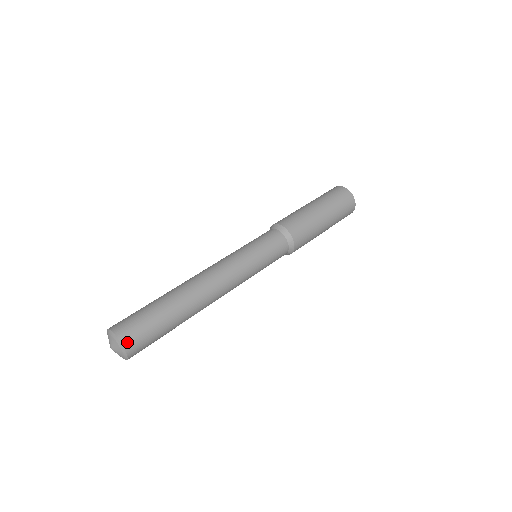
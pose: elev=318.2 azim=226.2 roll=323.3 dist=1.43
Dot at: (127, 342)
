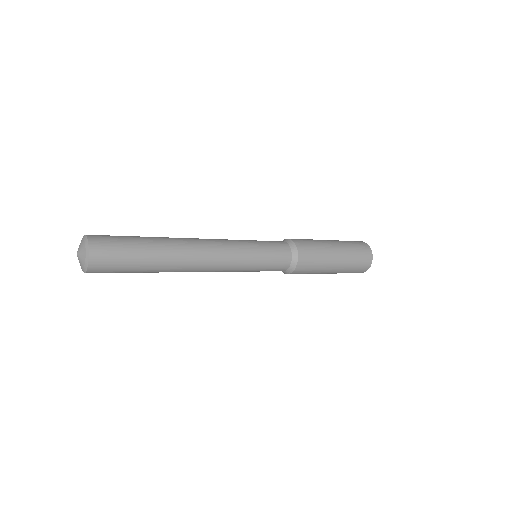
Dot at: (94, 244)
